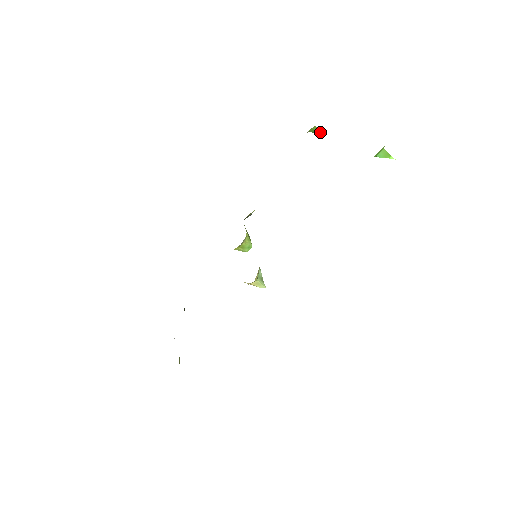
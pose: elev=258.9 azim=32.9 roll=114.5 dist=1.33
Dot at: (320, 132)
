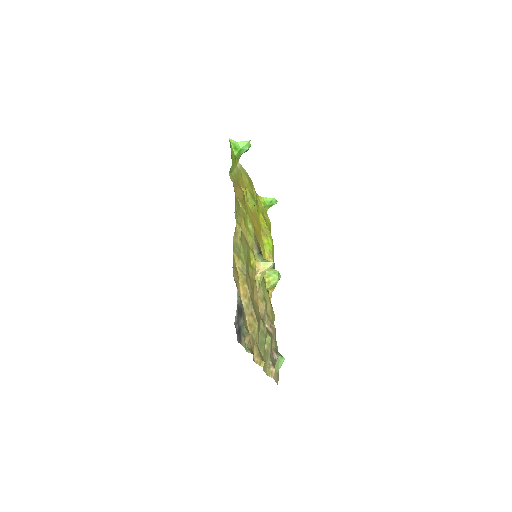
Dot at: (273, 199)
